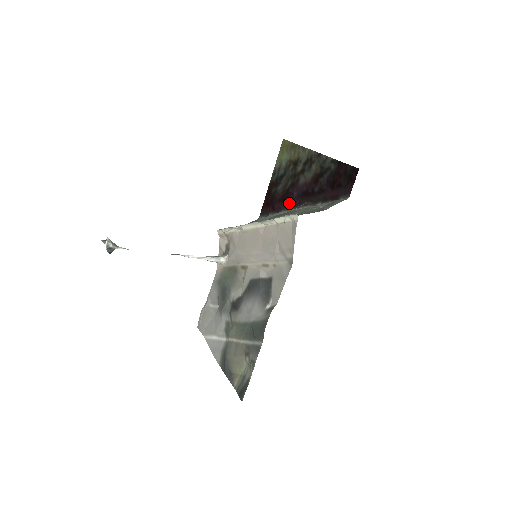
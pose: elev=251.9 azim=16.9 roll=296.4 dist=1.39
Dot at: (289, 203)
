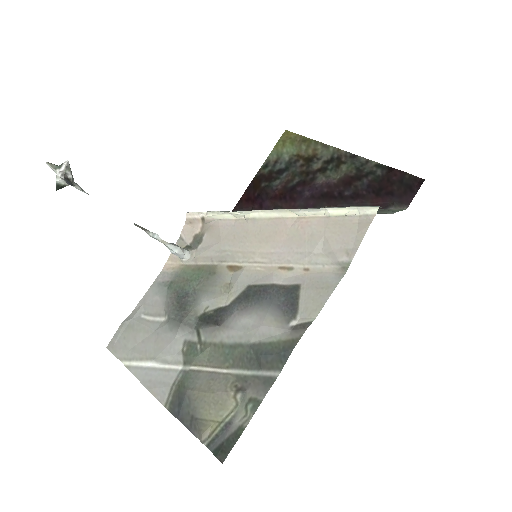
Dot at: (294, 203)
